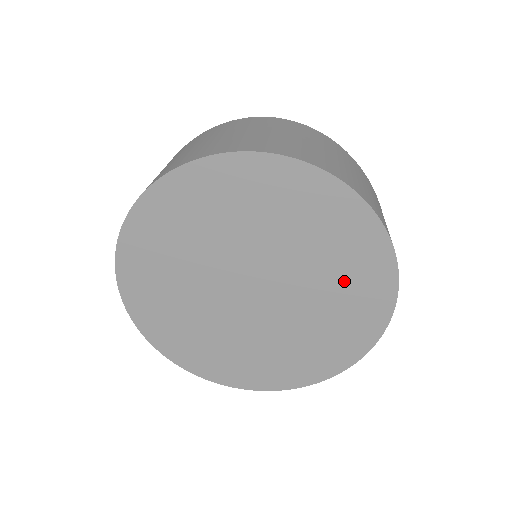
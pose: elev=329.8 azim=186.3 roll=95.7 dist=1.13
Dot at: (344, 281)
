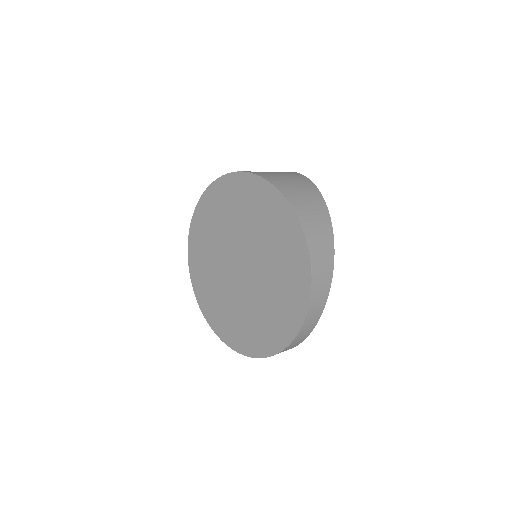
Dot at: (262, 218)
